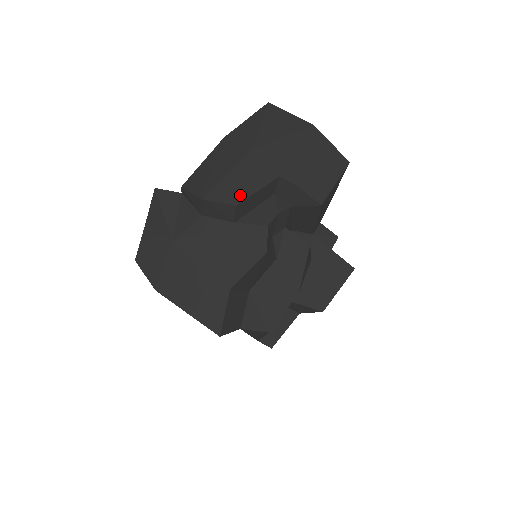
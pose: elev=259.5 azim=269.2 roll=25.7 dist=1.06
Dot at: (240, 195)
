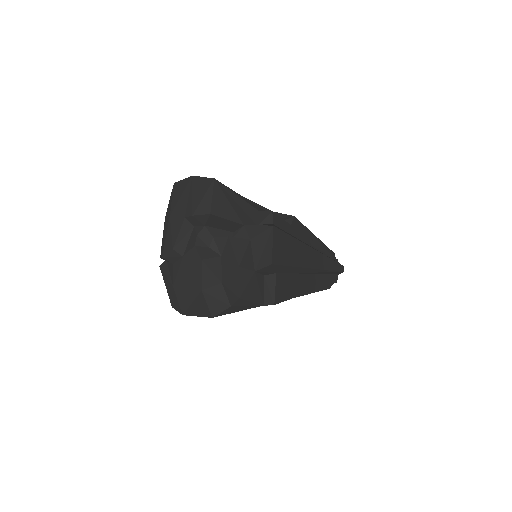
Dot at: (173, 242)
